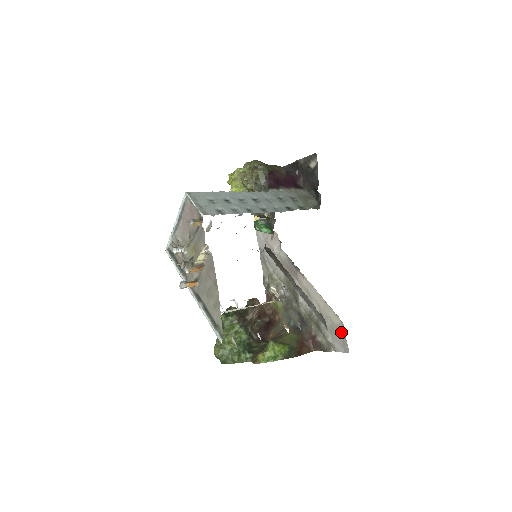
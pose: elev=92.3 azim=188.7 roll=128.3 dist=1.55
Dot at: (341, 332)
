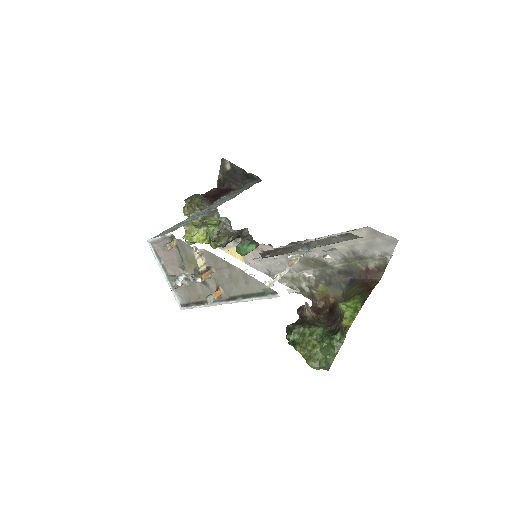
Dot at: (376, 235)
